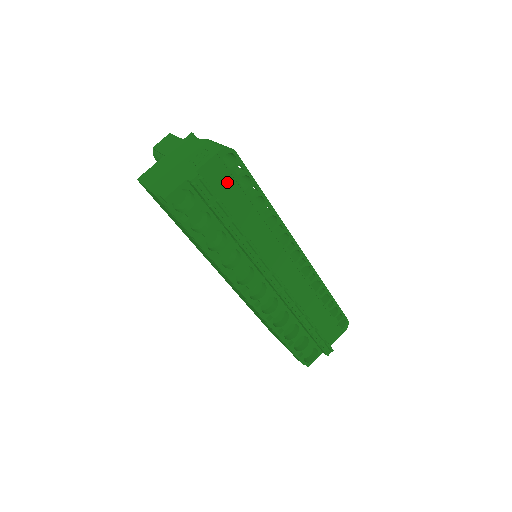
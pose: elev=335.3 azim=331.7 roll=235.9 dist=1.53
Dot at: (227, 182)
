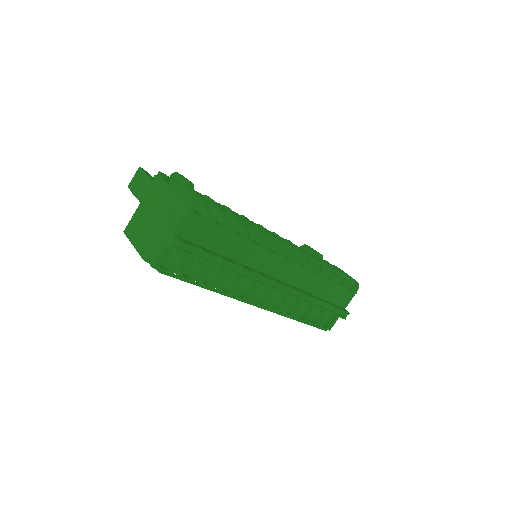
Dot at: (206, 229)
